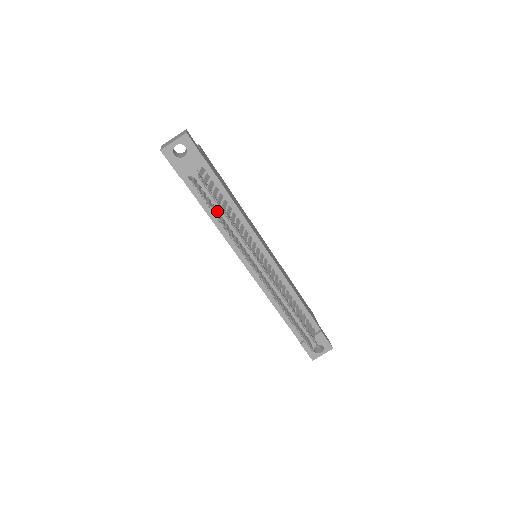
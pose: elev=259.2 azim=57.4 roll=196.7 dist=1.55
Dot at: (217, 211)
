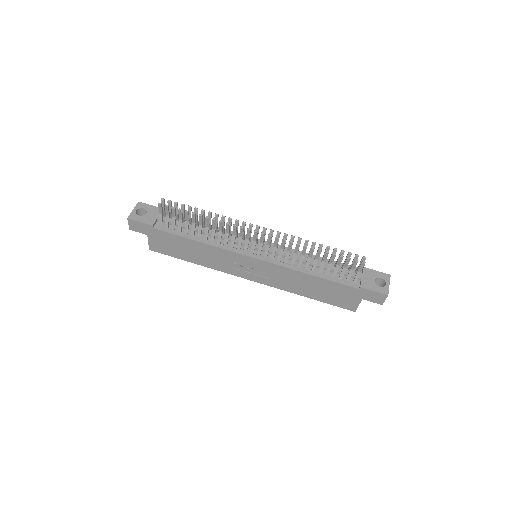
Dot at: (192, 221)
